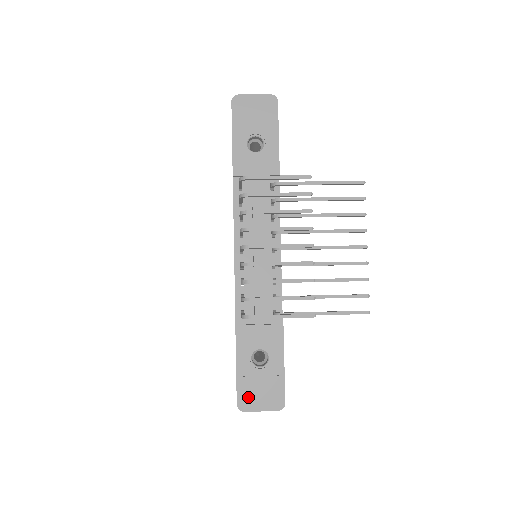
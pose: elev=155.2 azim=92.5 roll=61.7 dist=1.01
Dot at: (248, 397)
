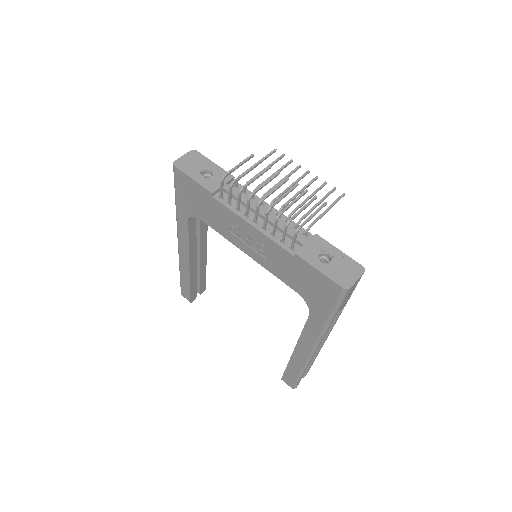
Dot at: (343, 280)
